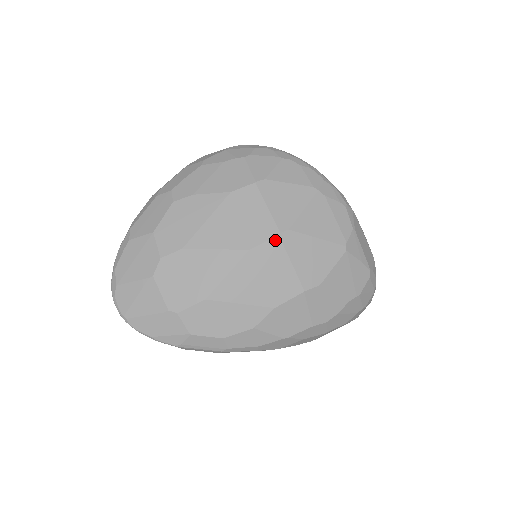
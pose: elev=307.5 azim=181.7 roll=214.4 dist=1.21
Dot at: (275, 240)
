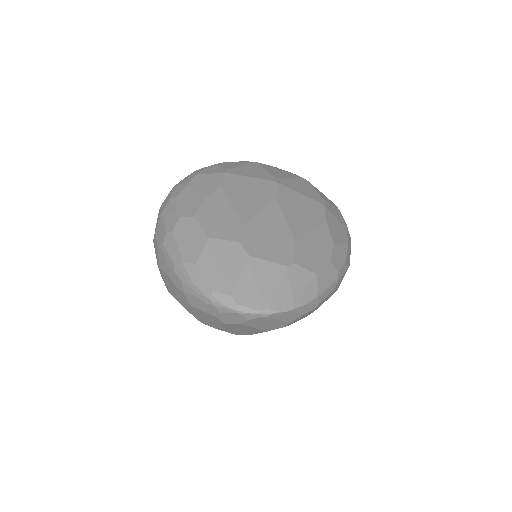
Dot at: (279, 186)
